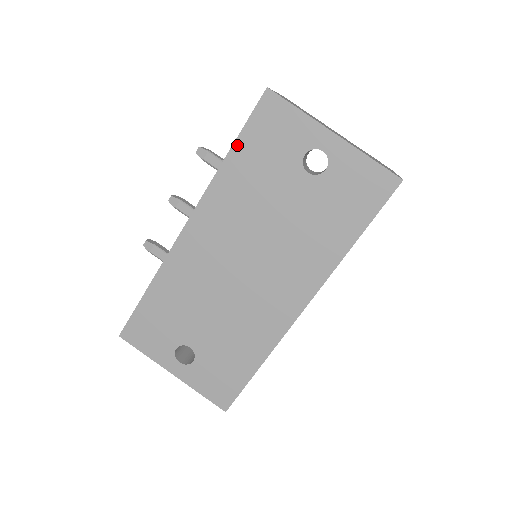
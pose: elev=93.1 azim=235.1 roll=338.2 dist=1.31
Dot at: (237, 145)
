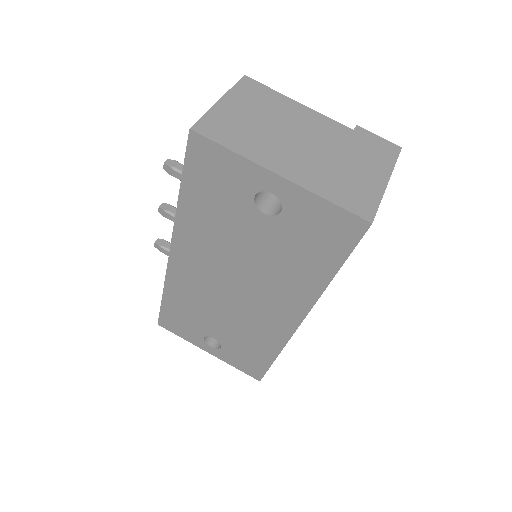
Dot at: (184, 187)
